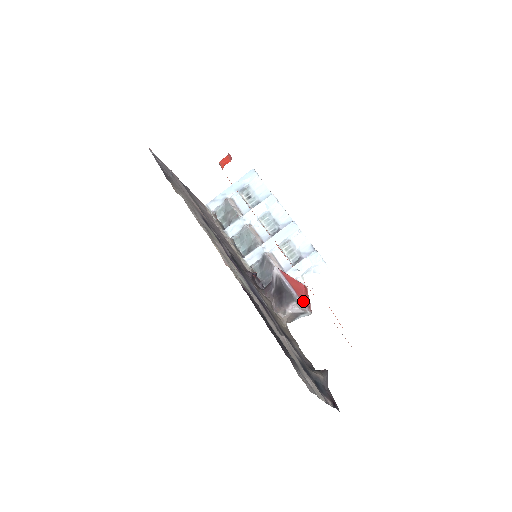
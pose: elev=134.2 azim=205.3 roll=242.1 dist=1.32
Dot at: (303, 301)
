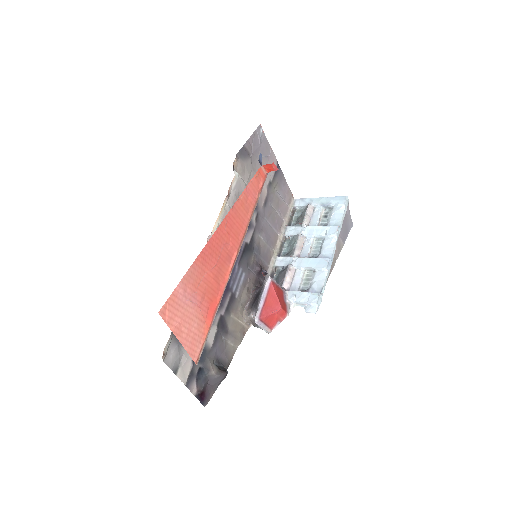
Dot at: (261, 316)
